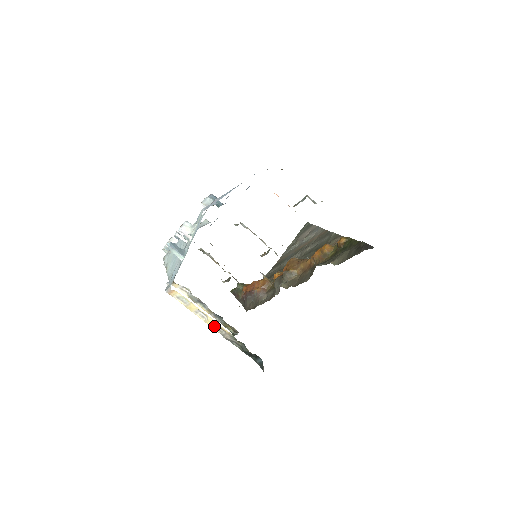
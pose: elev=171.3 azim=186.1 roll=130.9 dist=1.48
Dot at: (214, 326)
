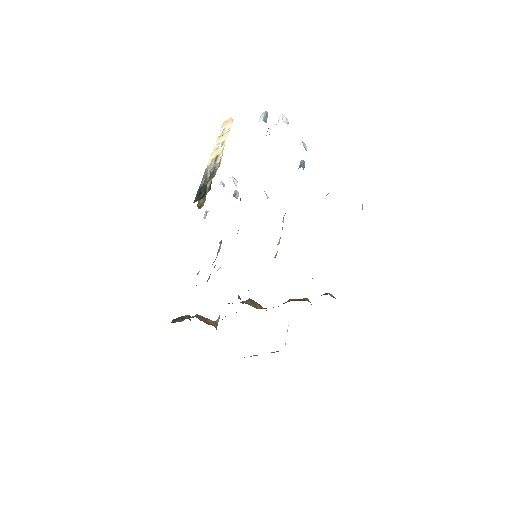
Dot at: (213, 158)
